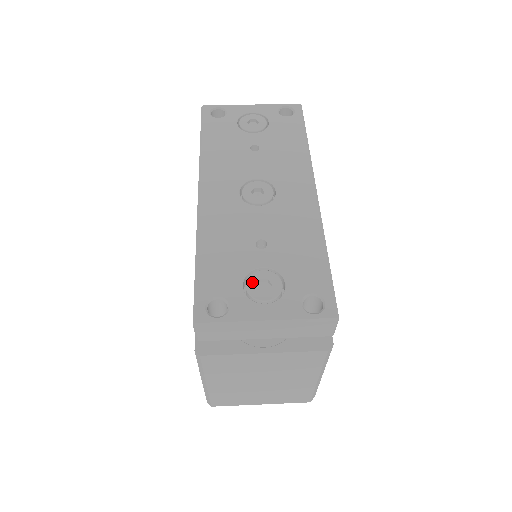
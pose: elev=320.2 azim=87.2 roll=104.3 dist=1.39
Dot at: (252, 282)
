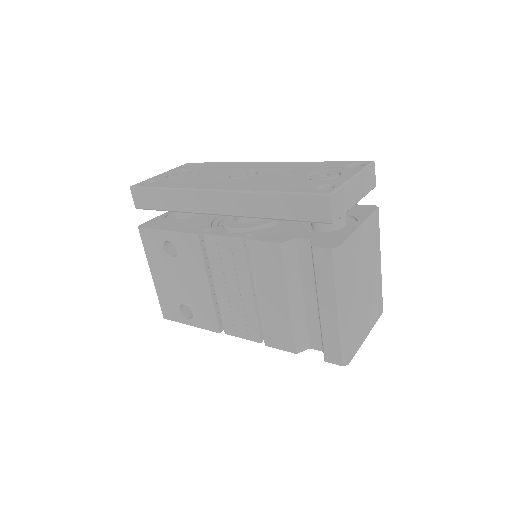
Dot at: (317, 178)
